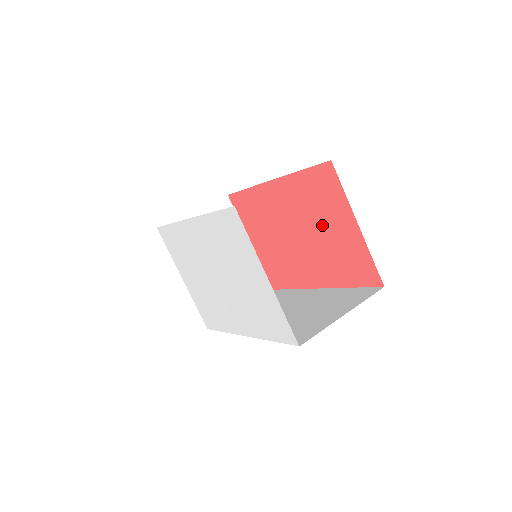
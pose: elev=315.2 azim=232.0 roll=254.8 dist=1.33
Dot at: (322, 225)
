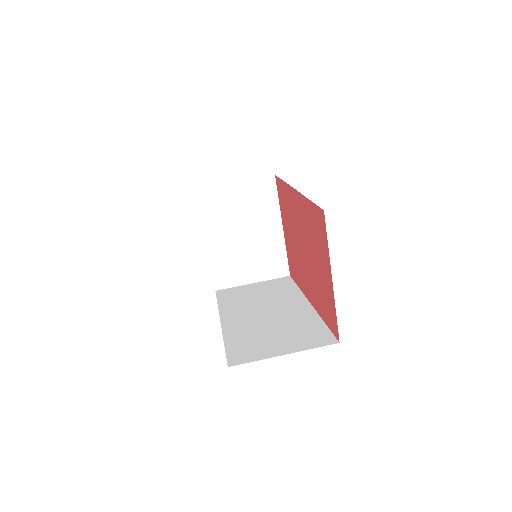
Dot at: (315, 257)
